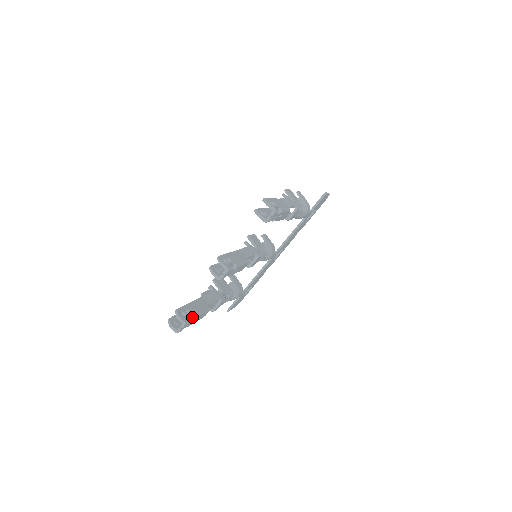
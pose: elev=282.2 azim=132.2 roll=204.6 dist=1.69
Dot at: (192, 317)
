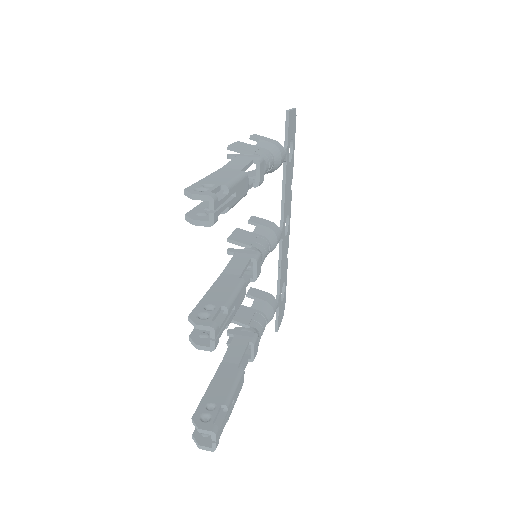
Dot at: occluded
